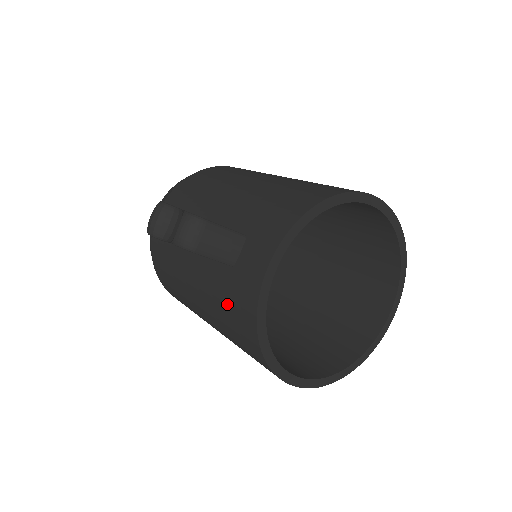
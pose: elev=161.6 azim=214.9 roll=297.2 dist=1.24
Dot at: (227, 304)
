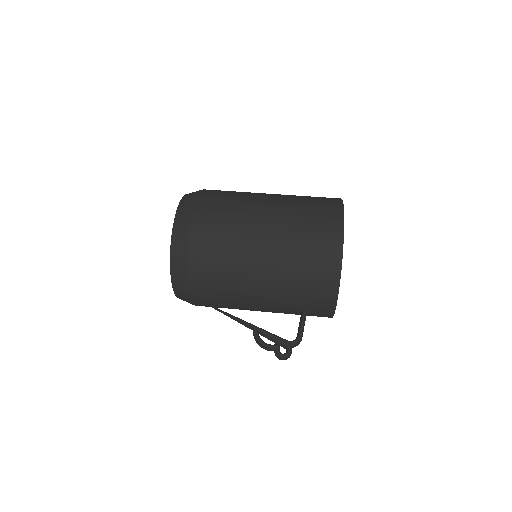
Dot at: occluded
